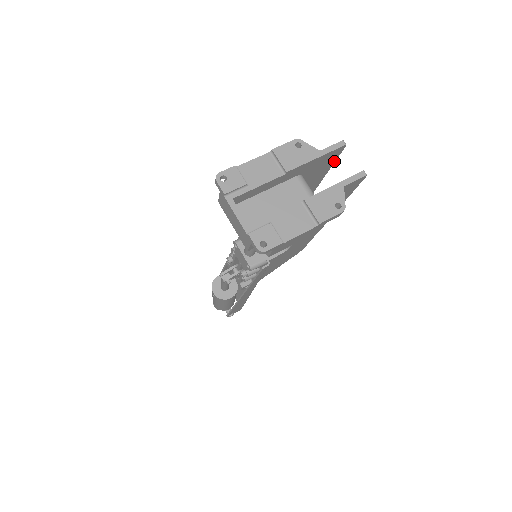
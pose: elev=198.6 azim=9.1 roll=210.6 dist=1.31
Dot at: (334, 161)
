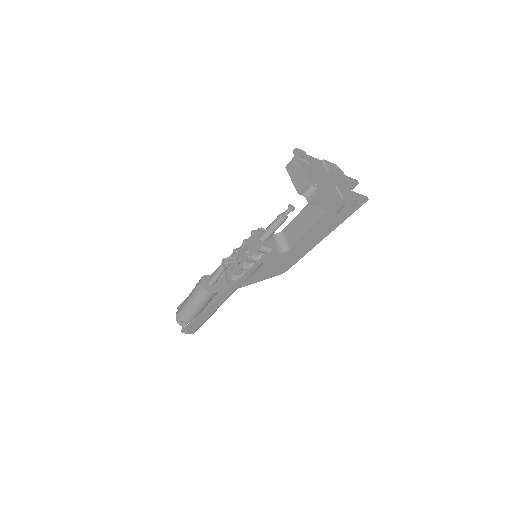
Dot at: occluded
